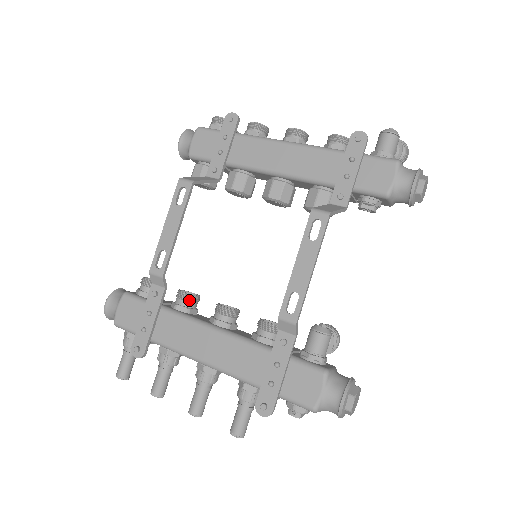
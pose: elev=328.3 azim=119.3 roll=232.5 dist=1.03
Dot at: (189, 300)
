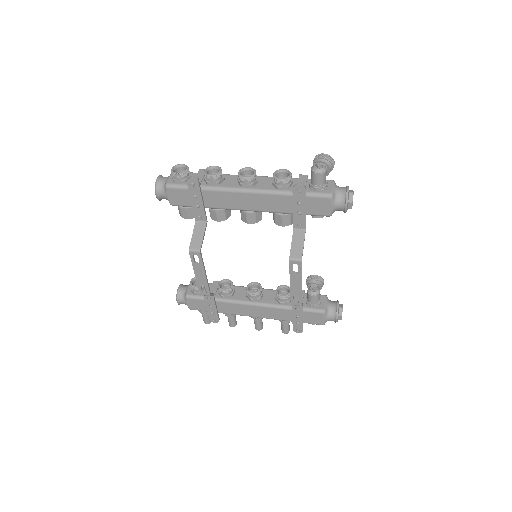
Dot at: (229, 292)
